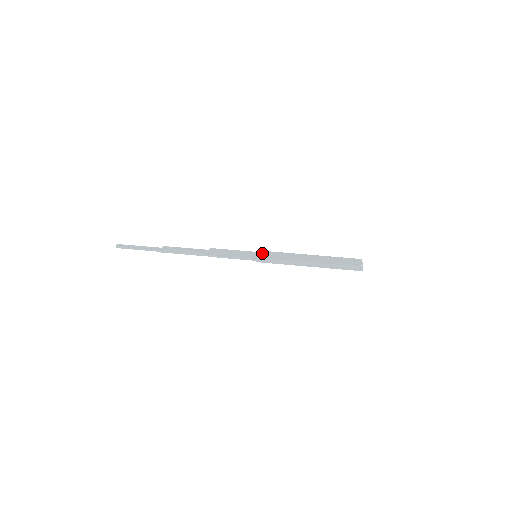
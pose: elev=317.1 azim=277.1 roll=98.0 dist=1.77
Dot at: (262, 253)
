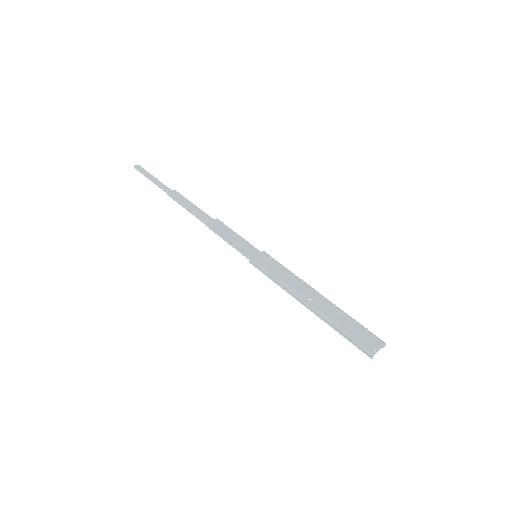
Dot at: (265, 256)
